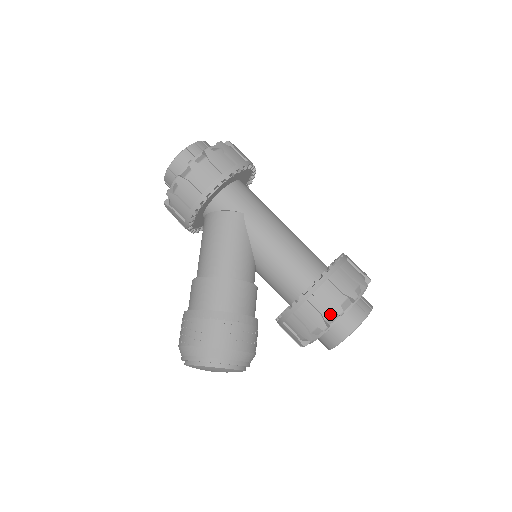
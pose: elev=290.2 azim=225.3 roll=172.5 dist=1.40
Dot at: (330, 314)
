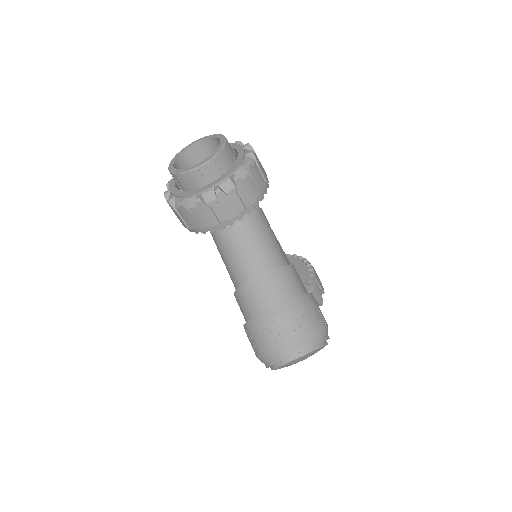
Dot at: occluded
